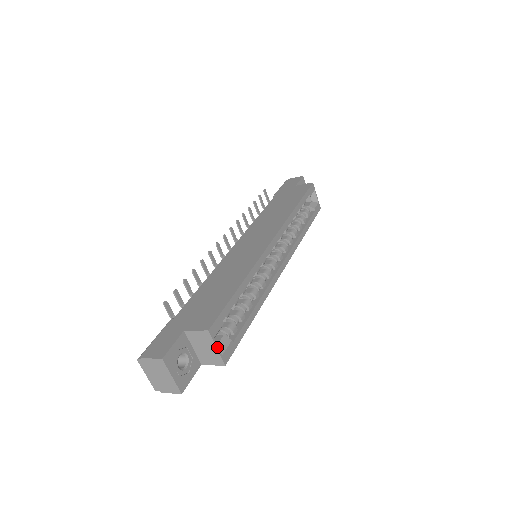
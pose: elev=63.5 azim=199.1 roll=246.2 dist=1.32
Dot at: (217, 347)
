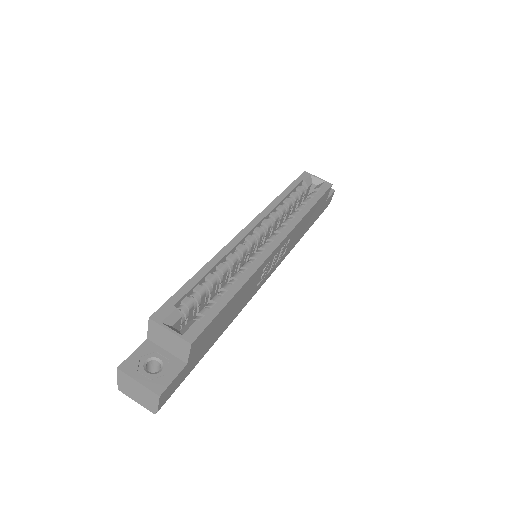
Dot at: (170, 330)
